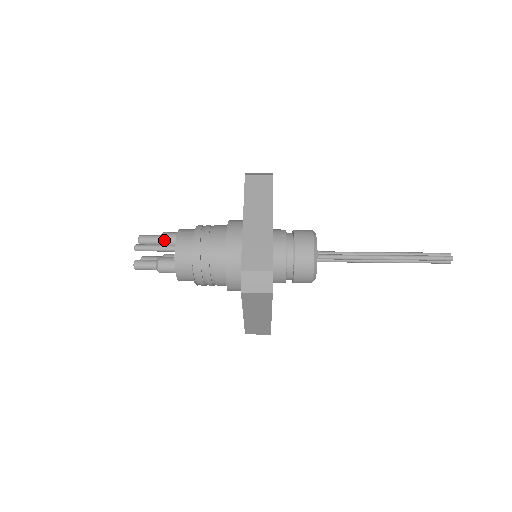
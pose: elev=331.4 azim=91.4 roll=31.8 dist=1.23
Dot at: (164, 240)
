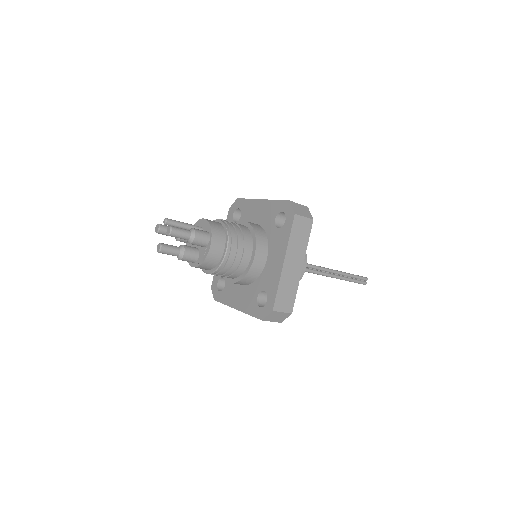
Dot at: occluded
